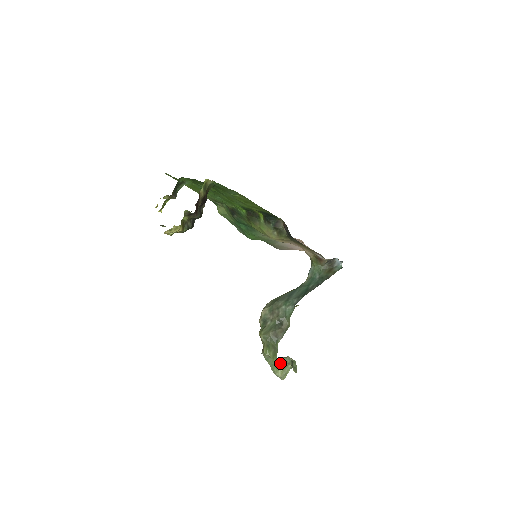
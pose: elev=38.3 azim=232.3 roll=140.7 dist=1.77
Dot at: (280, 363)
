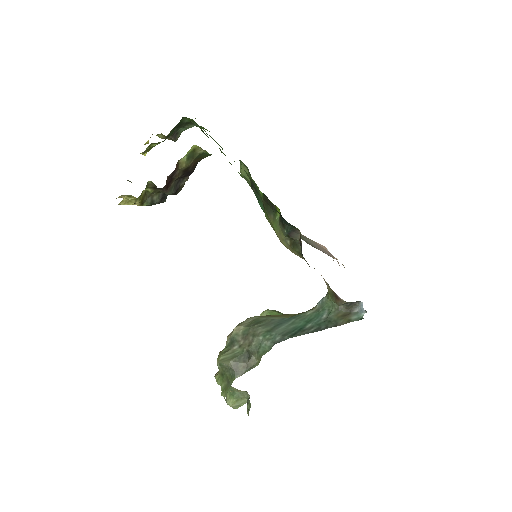
Dot at: (236, 392)
